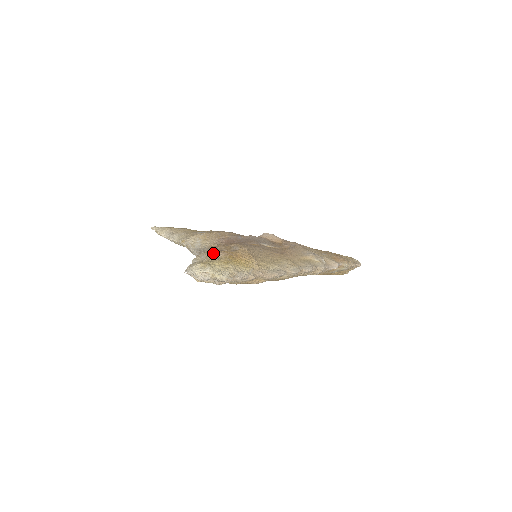
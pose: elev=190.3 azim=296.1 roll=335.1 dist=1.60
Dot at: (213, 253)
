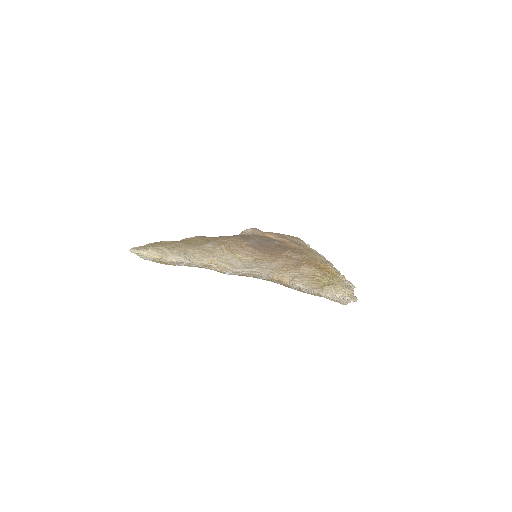
Dot at: (302, 269)
